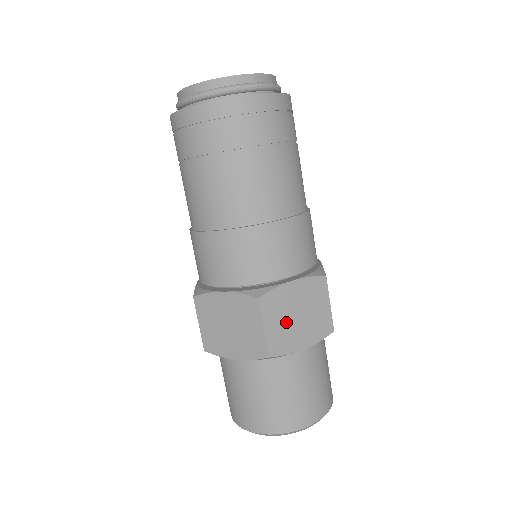
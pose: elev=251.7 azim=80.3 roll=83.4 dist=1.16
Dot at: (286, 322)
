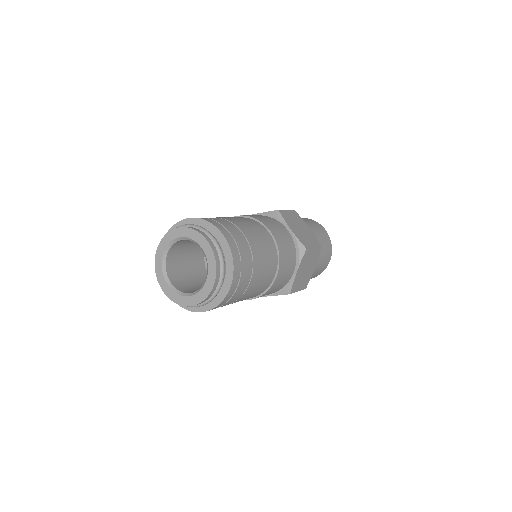
Dot at: (304, 278)
